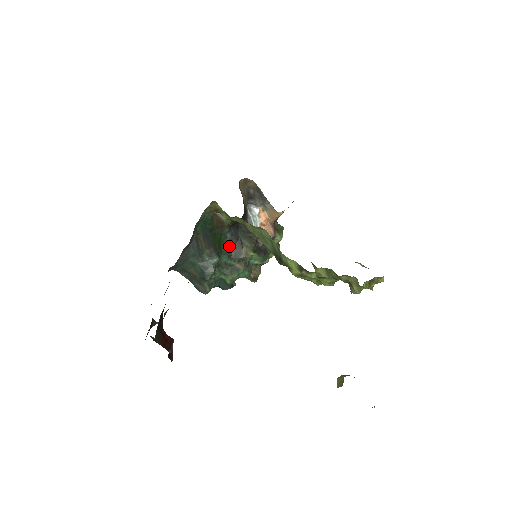
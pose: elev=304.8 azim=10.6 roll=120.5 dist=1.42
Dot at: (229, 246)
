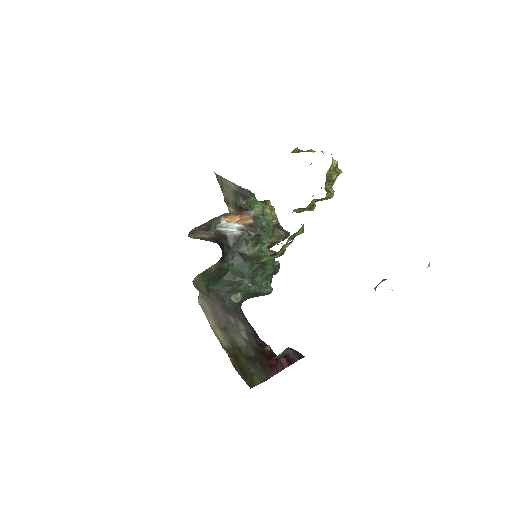
Dot at: (241, 264)
